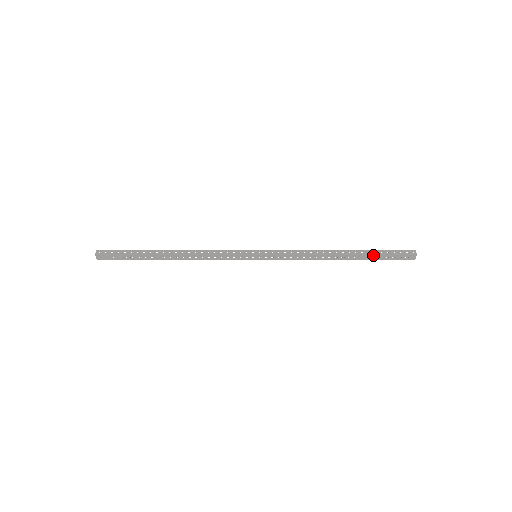
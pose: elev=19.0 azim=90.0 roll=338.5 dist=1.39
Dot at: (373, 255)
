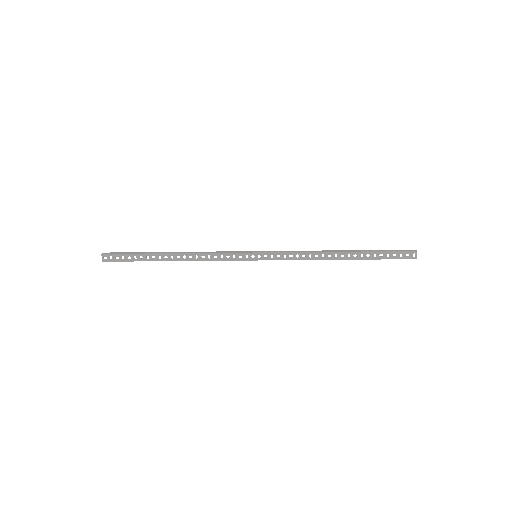
Dot at: (372, 252)
